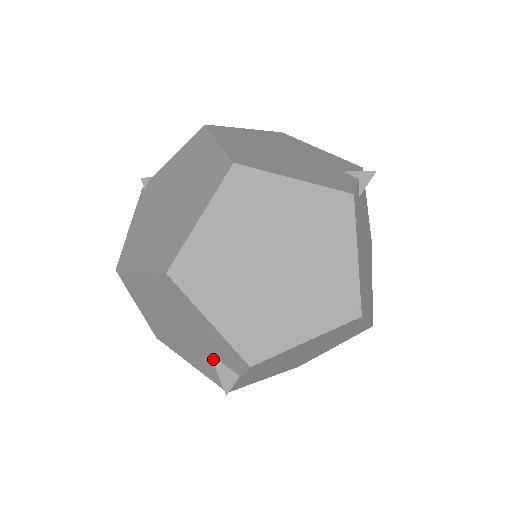
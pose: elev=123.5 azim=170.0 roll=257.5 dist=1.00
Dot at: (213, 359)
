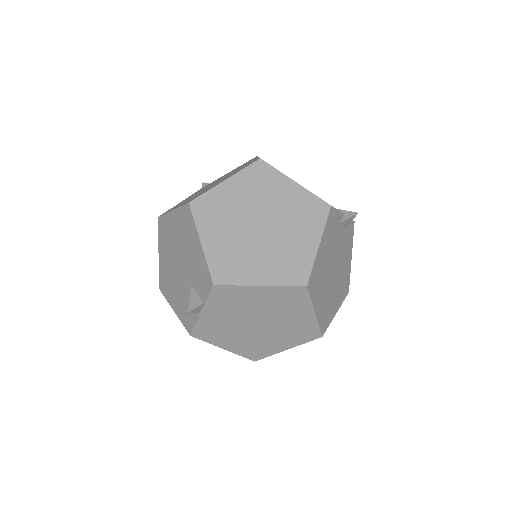
Dot at: (192, 289)
